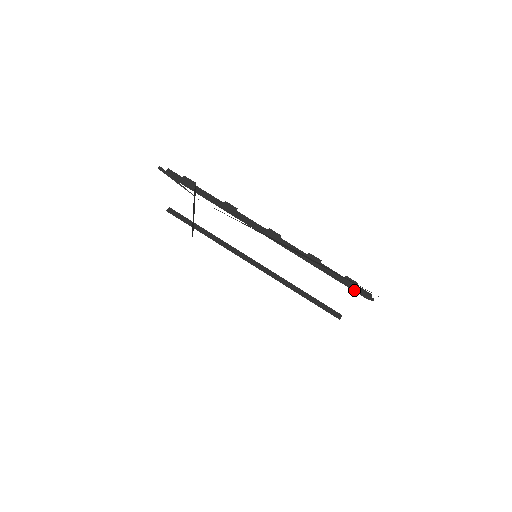
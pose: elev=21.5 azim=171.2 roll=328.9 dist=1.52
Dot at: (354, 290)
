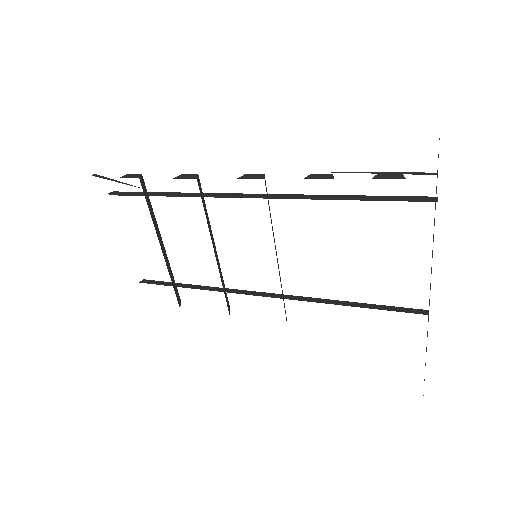
Dot at: (405, 199)
